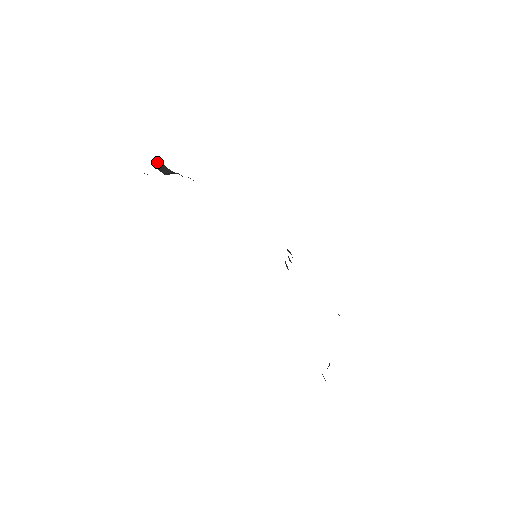
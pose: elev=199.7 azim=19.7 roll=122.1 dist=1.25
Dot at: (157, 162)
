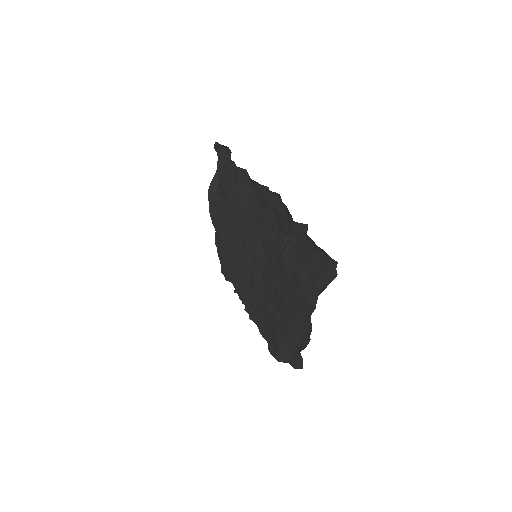
Dot at: (219, 174)
